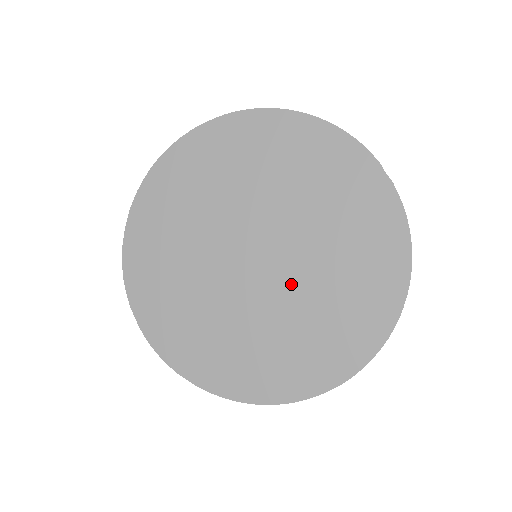
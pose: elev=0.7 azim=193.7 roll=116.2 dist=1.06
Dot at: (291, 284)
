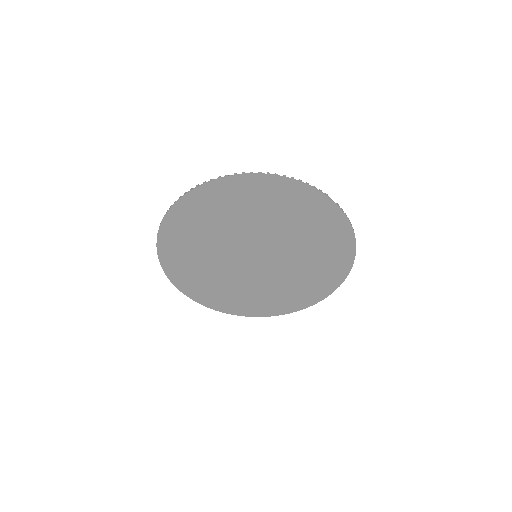
Dot at: (283, 265)
